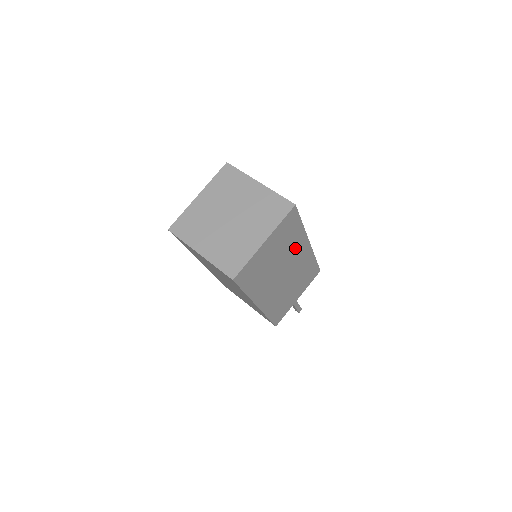
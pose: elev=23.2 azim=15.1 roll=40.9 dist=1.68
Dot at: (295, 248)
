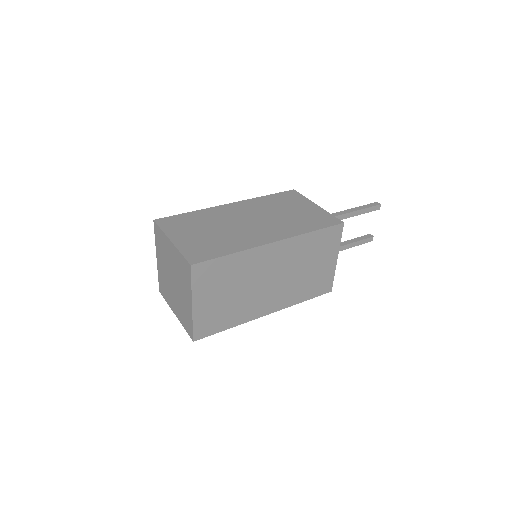
Dot at: occluded
